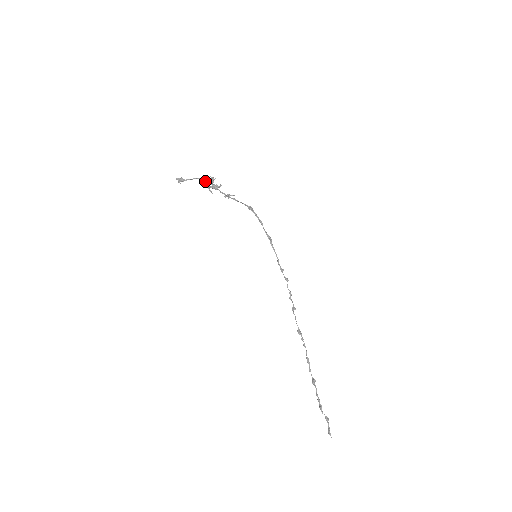
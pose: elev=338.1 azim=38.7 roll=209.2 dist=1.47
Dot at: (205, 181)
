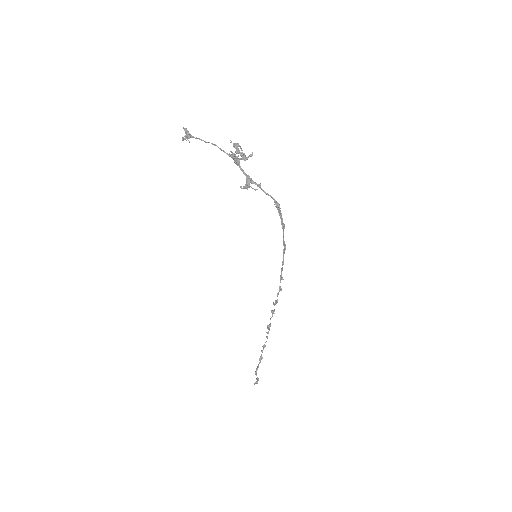
Dot at: (223, 151)
